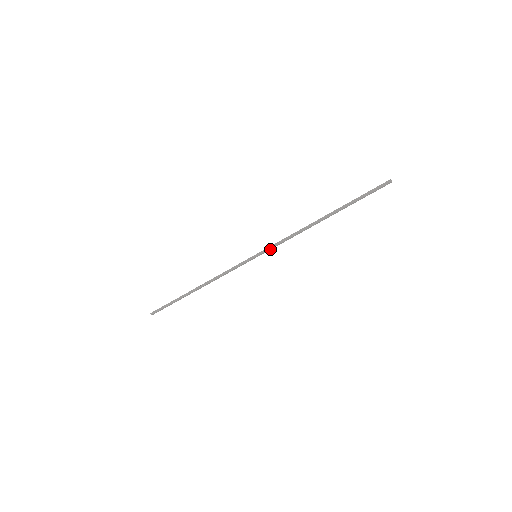
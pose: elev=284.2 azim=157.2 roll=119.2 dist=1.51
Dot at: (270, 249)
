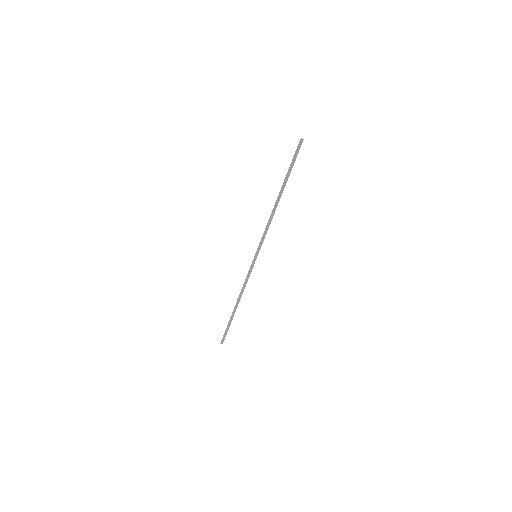
Dot at: (261, 245)
